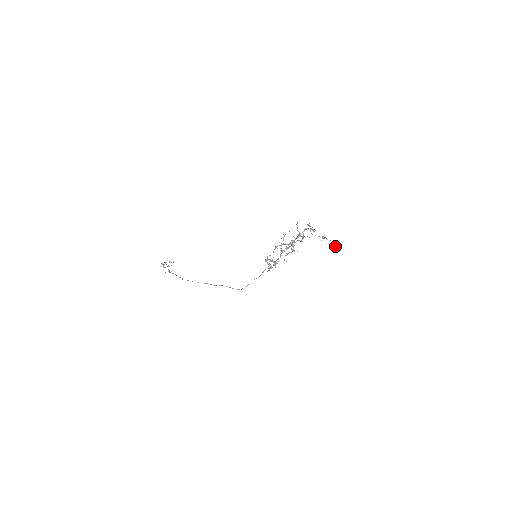
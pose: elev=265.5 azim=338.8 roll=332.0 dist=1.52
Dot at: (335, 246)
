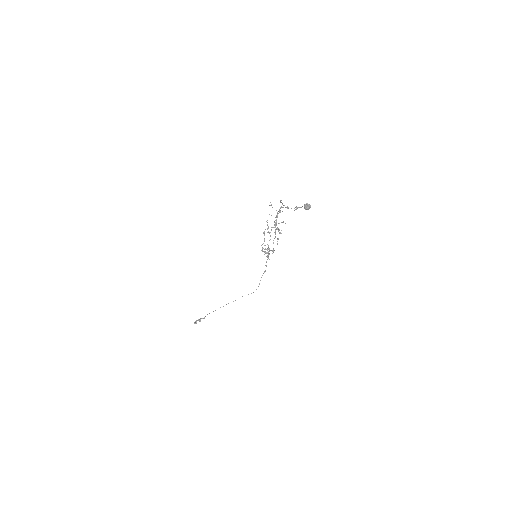
Dot at: (305, 204)
